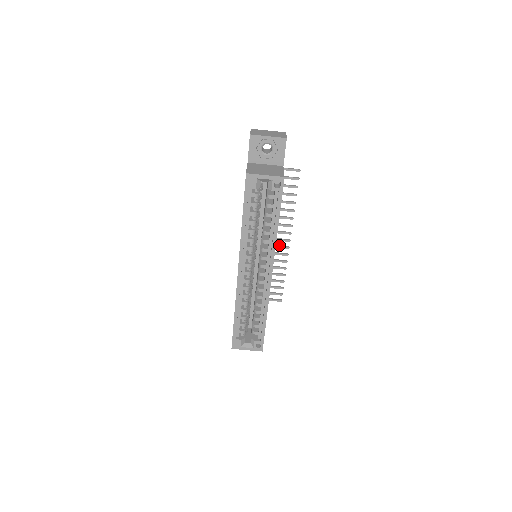
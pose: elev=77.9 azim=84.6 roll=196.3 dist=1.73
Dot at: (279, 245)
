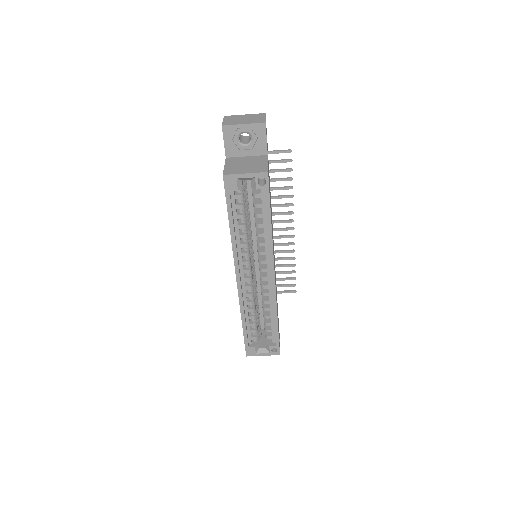
Dot at: (282, 235)
